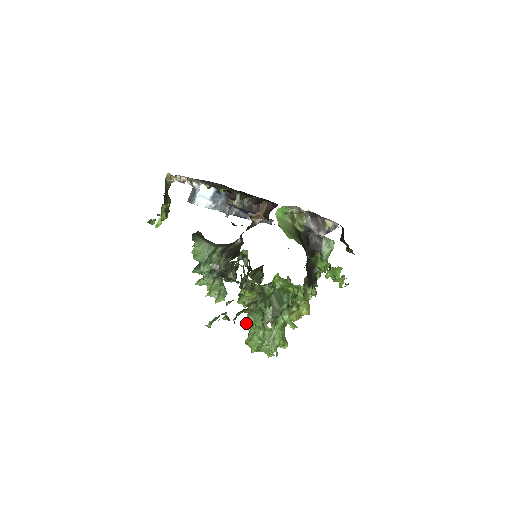
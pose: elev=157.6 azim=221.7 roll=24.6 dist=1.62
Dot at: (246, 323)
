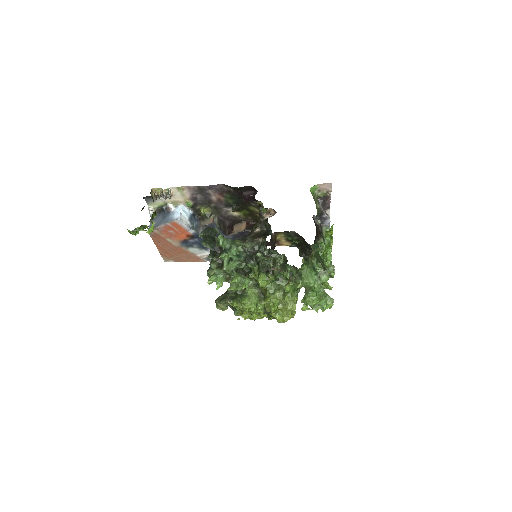
Dot at: (301, 280)
